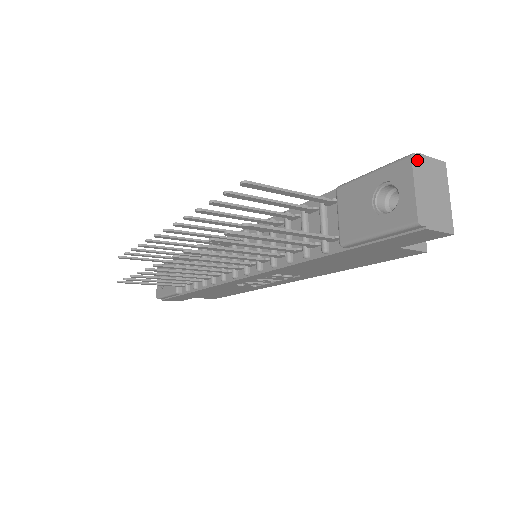
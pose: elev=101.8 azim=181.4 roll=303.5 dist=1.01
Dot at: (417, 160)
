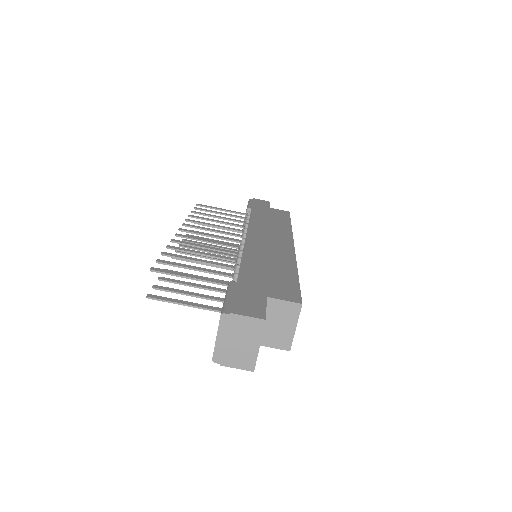
Dot at: (227, 318)
